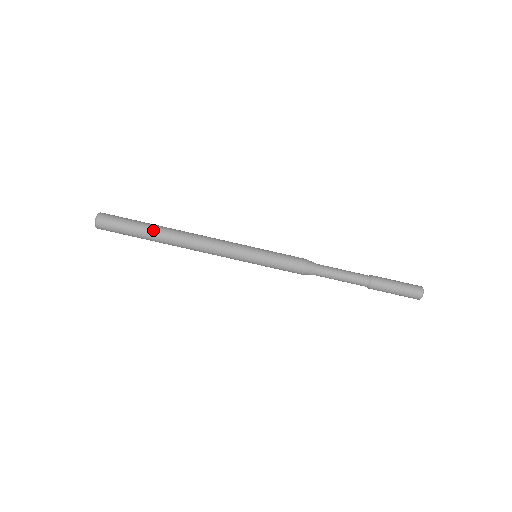
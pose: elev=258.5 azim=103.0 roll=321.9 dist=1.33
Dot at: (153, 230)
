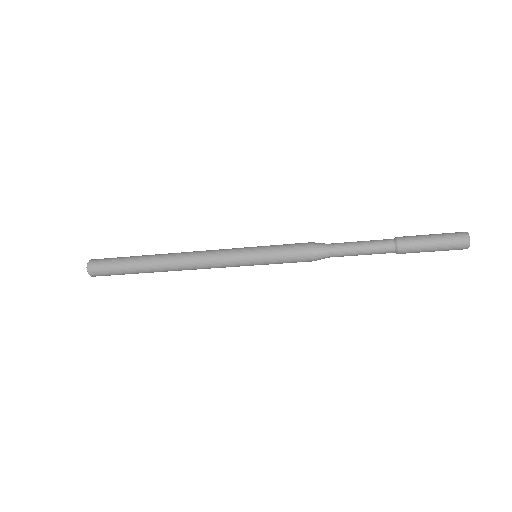
Dot at: (142, 266)
